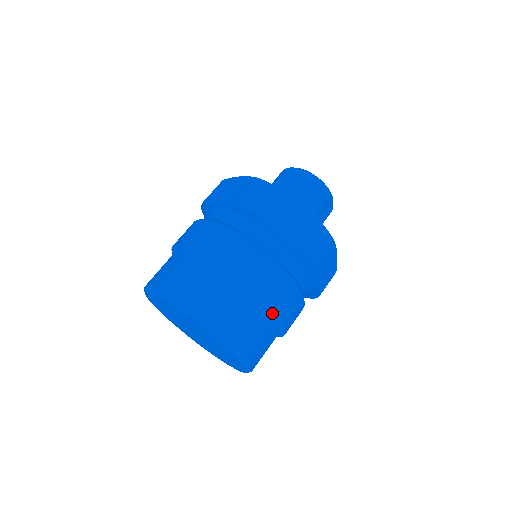
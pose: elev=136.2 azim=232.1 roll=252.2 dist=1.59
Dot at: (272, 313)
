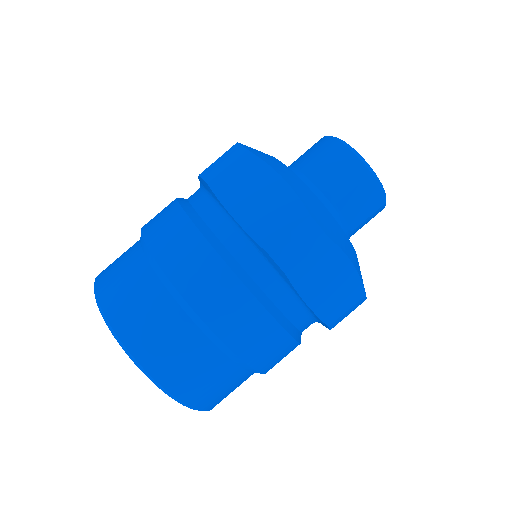
Dot at: (210, 332)
